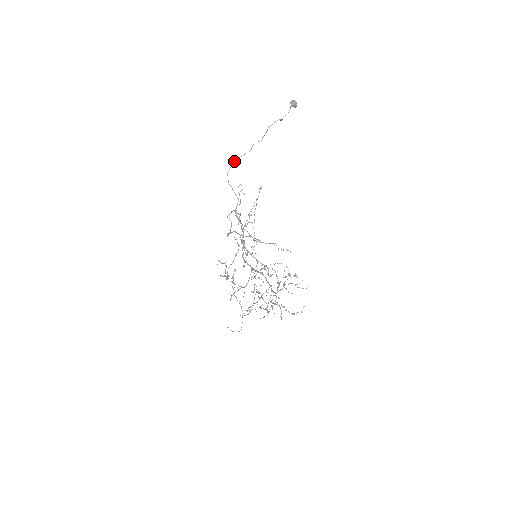
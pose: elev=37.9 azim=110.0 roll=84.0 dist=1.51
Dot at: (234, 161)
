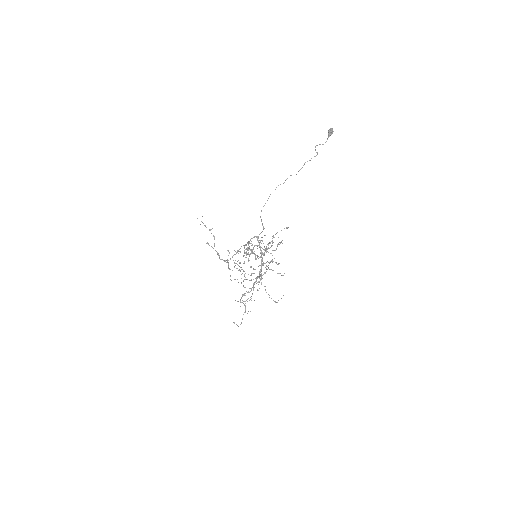
Dot at: (269, 196)
